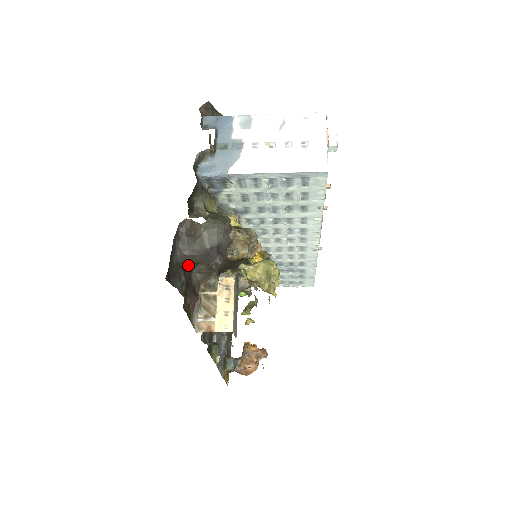
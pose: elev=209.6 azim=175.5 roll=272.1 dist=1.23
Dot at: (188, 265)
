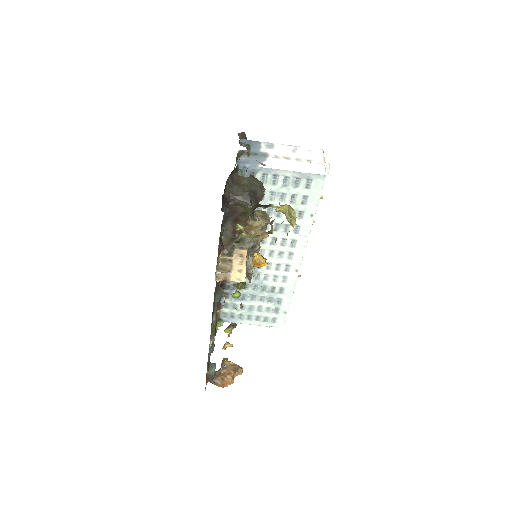
Dot at: (230, 206)
